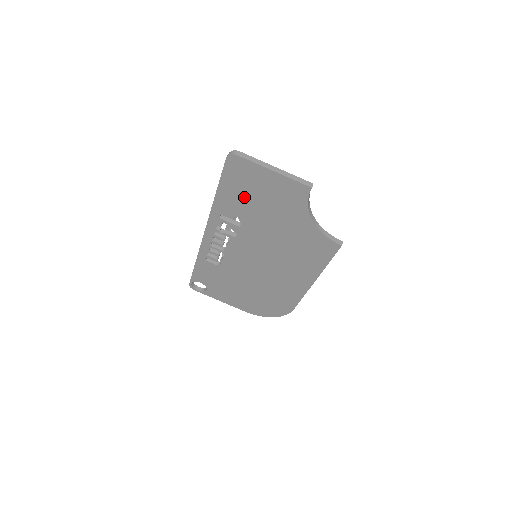
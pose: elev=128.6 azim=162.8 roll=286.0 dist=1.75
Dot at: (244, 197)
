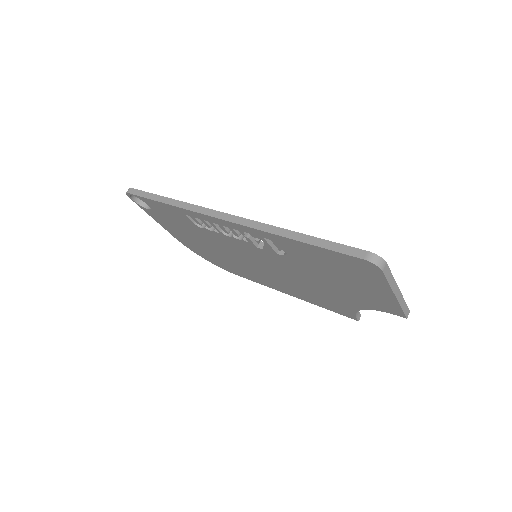
Dot at: (325, 265)
